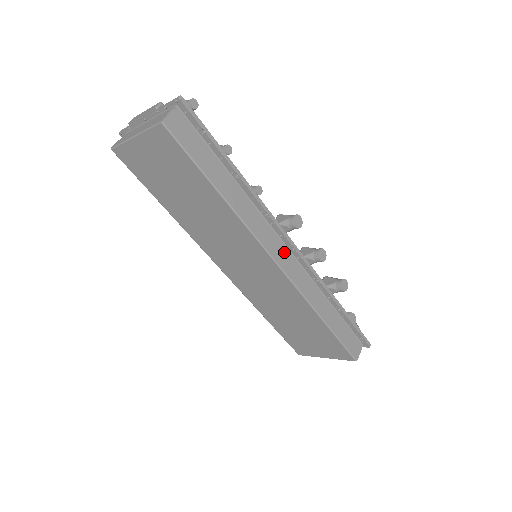
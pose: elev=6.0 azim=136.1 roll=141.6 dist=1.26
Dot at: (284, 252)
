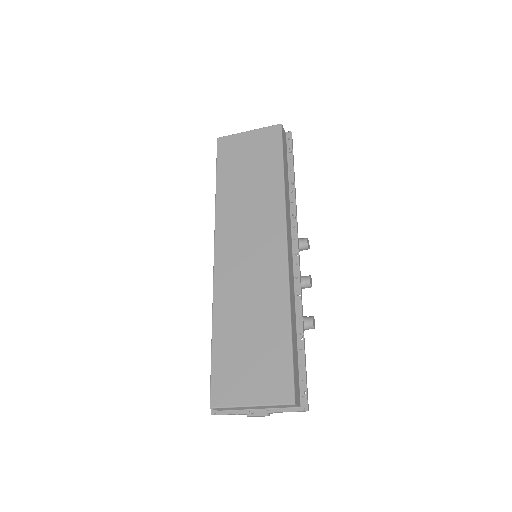
Dot at: (291, 250)
